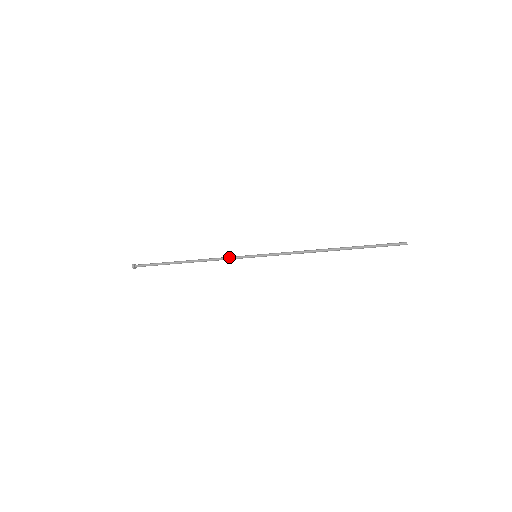
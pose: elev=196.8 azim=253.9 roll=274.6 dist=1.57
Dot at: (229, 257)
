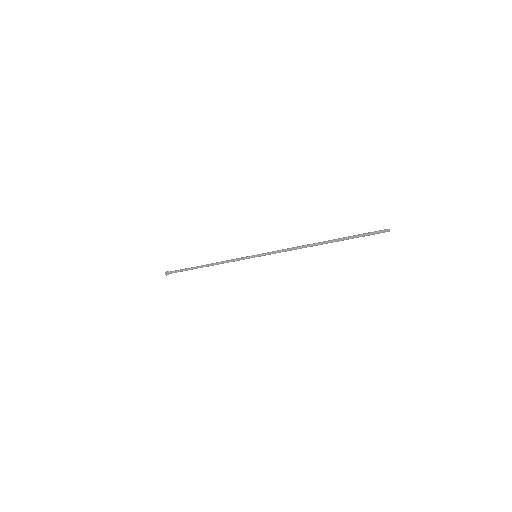
Dot at: (234, 259)
